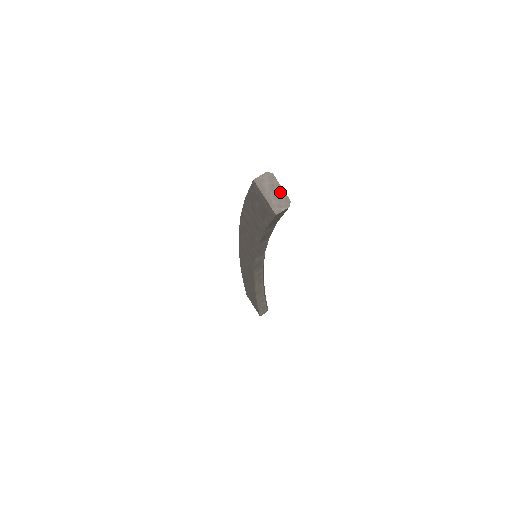
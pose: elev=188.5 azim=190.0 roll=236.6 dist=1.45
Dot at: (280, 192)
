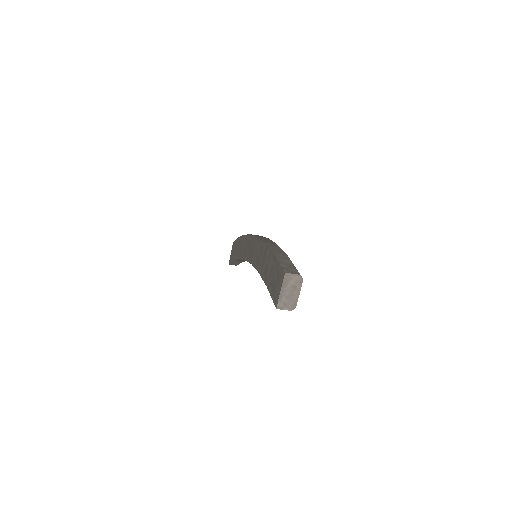
Dot at: (295, 296)
